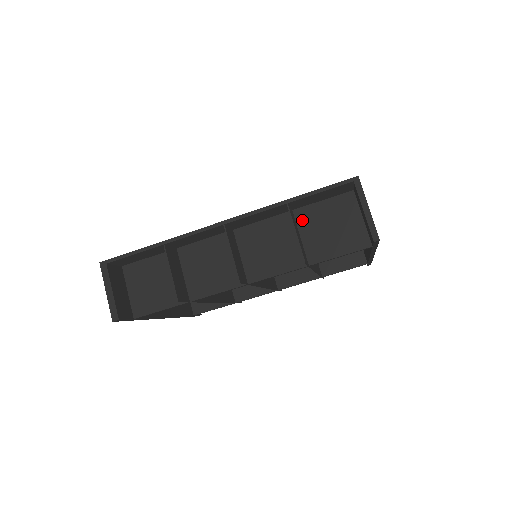
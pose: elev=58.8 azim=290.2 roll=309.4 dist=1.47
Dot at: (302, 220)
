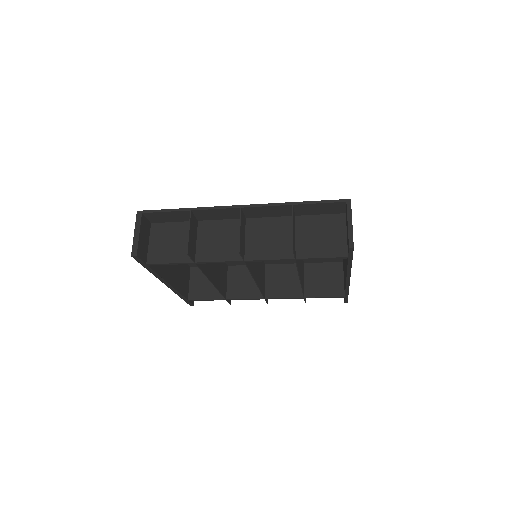
Dot at: (300, 225)
